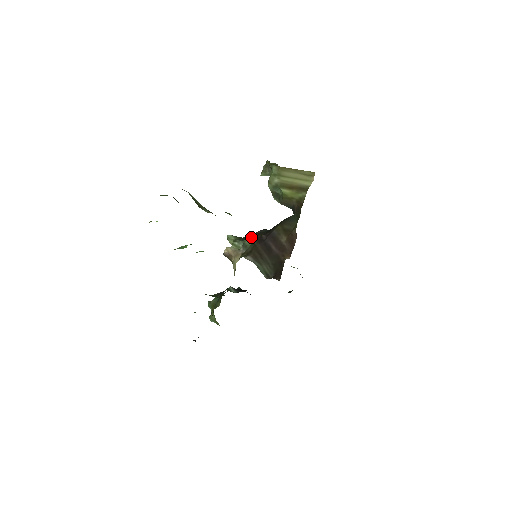
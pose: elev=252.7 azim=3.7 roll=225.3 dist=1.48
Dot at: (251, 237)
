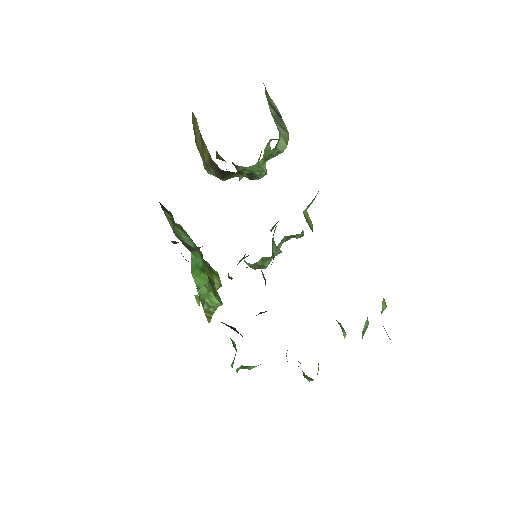
Dot at: occluded
